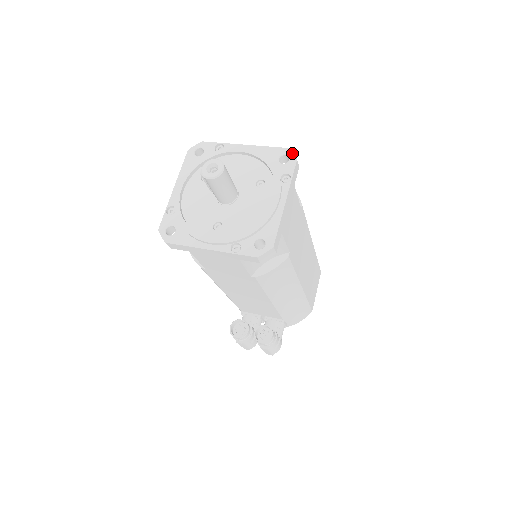
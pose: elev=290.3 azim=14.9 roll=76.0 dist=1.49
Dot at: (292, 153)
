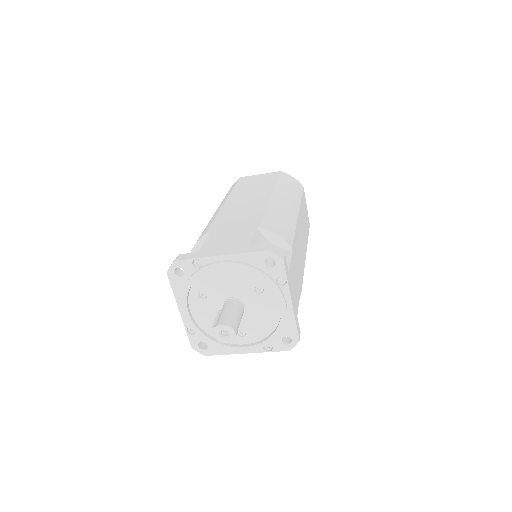
Dot at: (275, 255)
